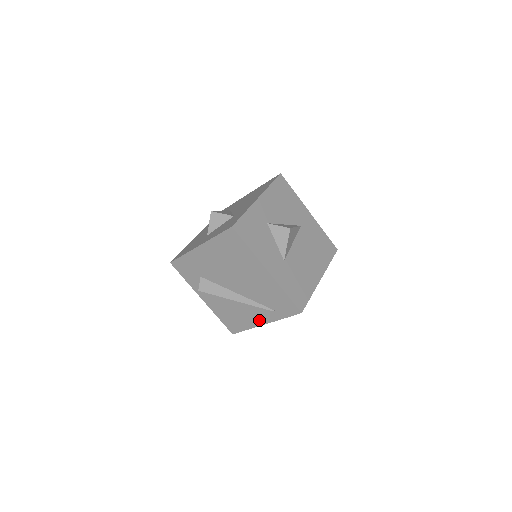
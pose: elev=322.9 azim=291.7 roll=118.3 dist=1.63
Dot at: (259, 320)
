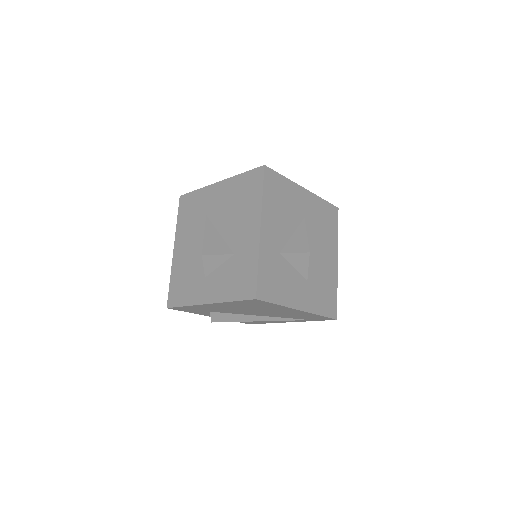
Dot at: (284, 321)
